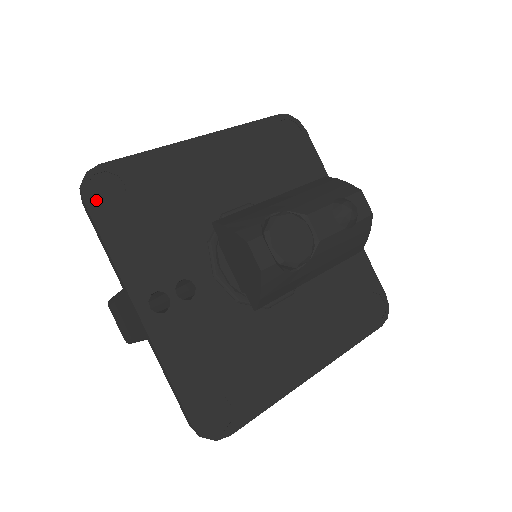
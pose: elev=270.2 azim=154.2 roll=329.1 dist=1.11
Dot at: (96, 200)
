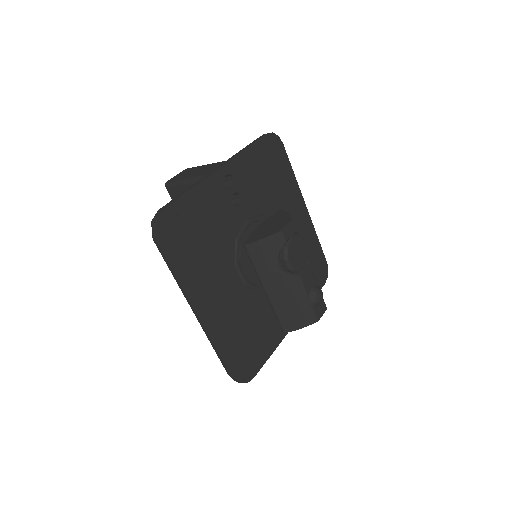
Dot at: (268, 141)
